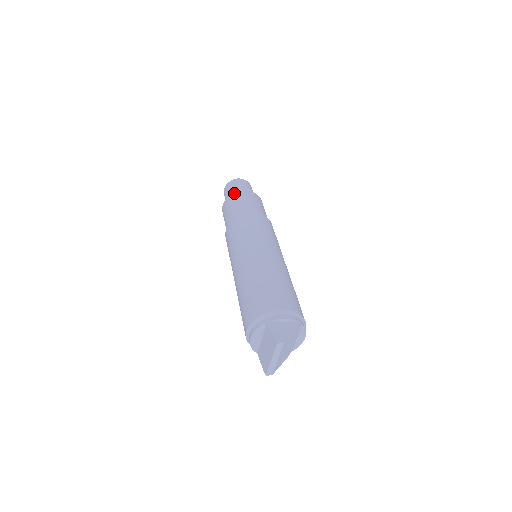
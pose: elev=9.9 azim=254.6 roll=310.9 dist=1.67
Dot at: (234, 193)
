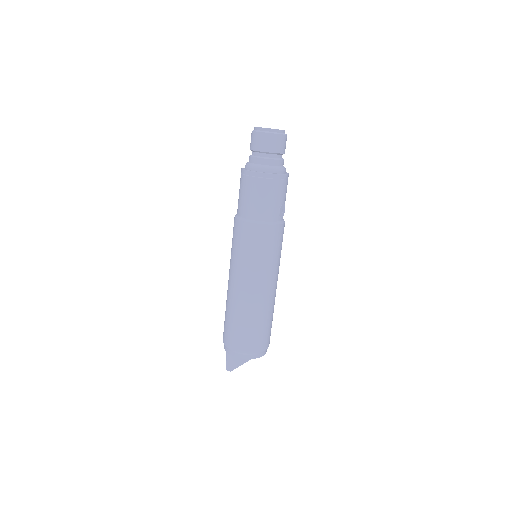
Dot at: (243, 172)
